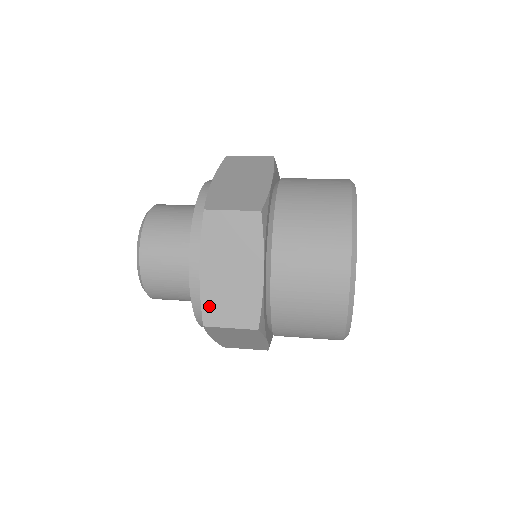
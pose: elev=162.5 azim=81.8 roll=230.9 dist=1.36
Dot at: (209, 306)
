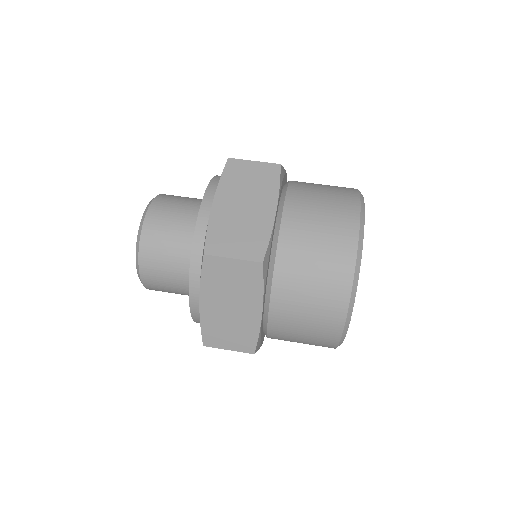
Dot at: (209, 332)
